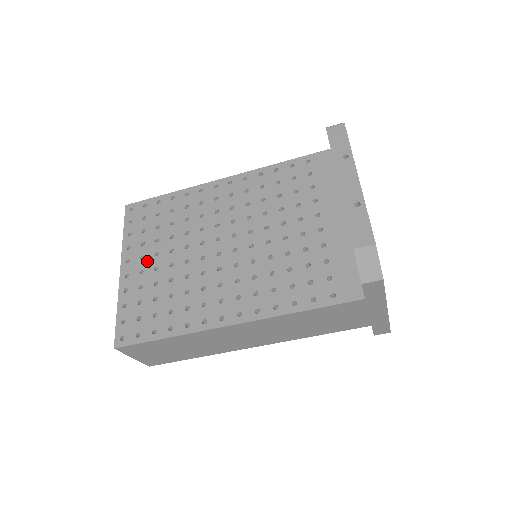
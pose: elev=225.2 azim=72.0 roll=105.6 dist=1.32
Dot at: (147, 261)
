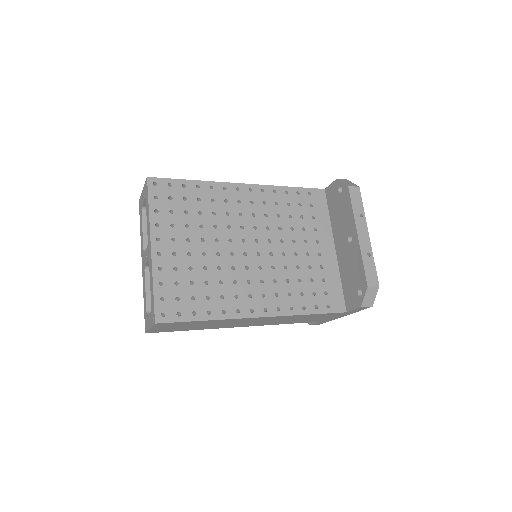
Dot at: (179, 244)
